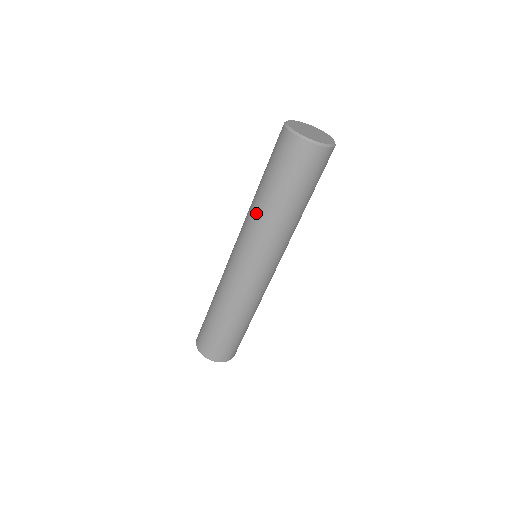
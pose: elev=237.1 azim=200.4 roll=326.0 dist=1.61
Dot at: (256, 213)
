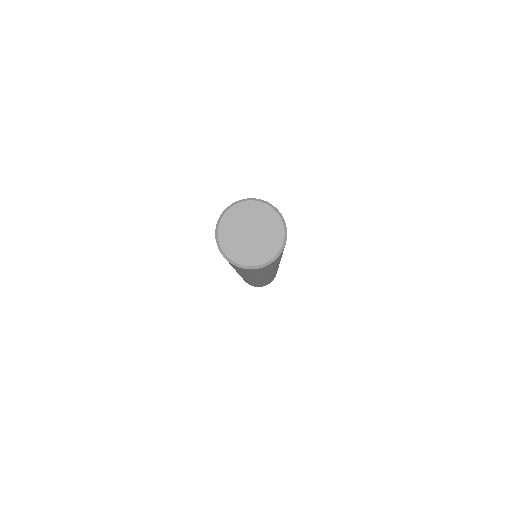
Dot at: occluded
